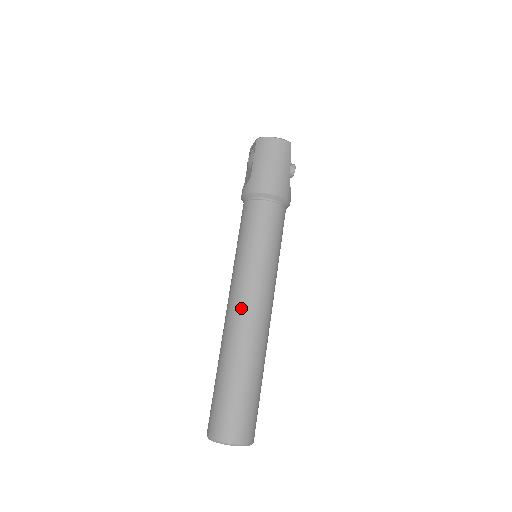
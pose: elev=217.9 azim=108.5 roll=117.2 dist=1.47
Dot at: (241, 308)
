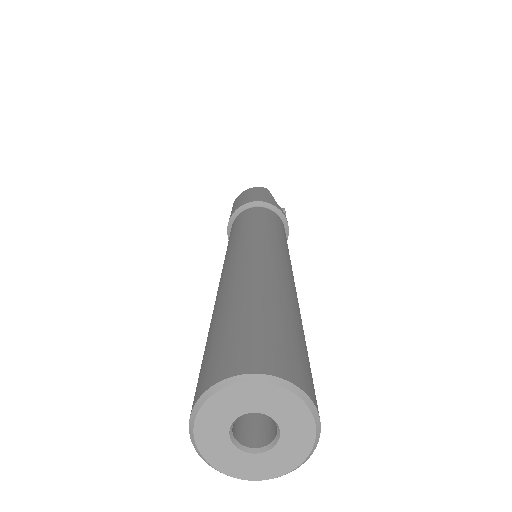
Dot at: (231, 260)
